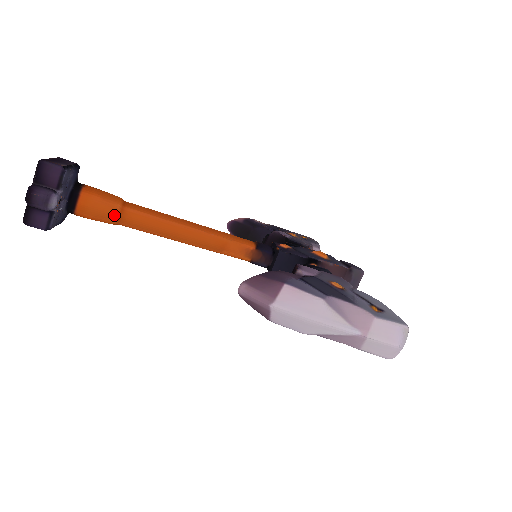
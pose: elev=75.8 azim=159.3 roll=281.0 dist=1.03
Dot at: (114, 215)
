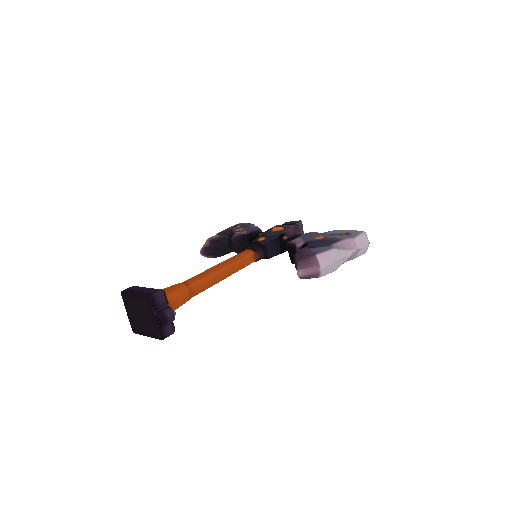
Dot at: (188, 295)
